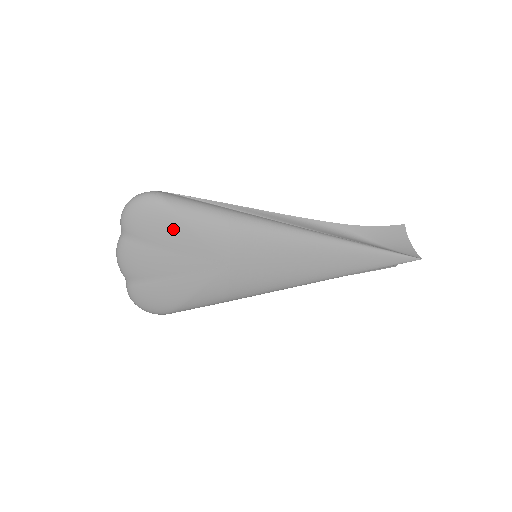
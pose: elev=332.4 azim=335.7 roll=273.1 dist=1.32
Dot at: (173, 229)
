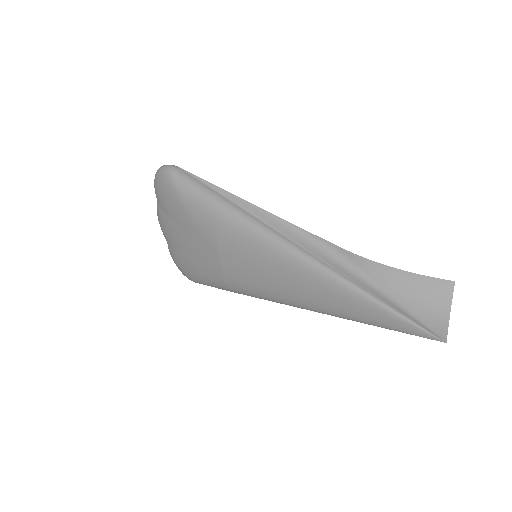
Dot at: (177, 206)
